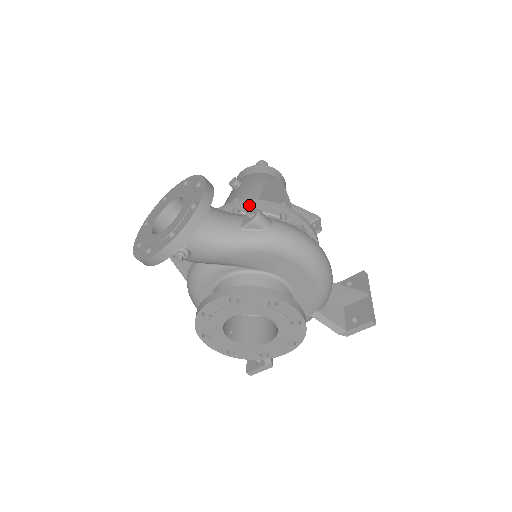
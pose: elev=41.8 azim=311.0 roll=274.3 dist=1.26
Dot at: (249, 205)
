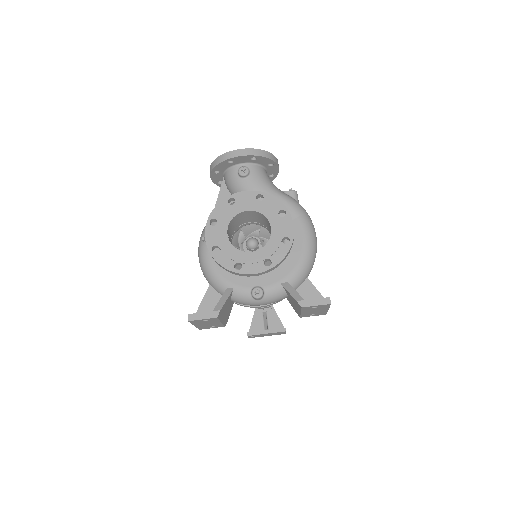
Dot at: occluded
